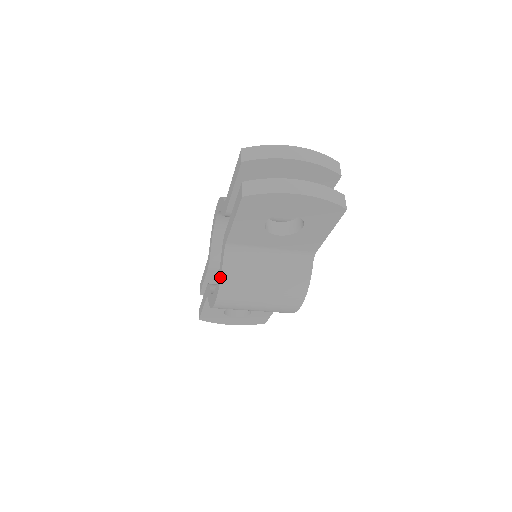
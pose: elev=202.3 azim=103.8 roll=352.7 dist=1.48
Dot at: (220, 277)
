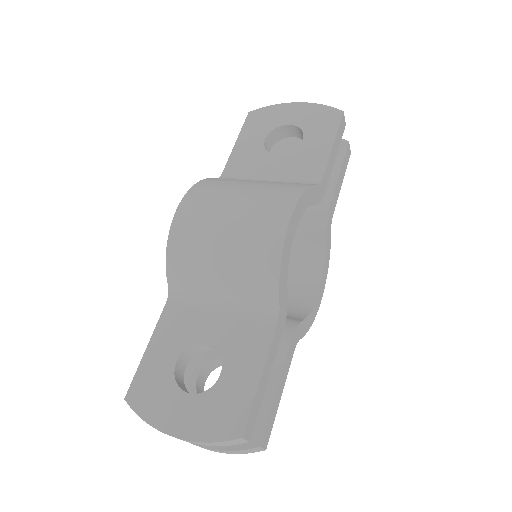
Dot at: occluded
